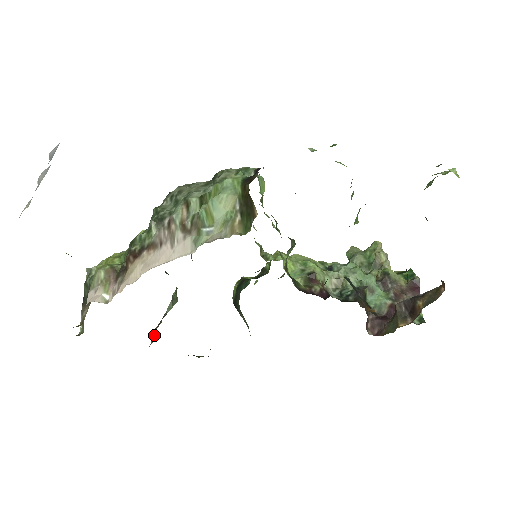
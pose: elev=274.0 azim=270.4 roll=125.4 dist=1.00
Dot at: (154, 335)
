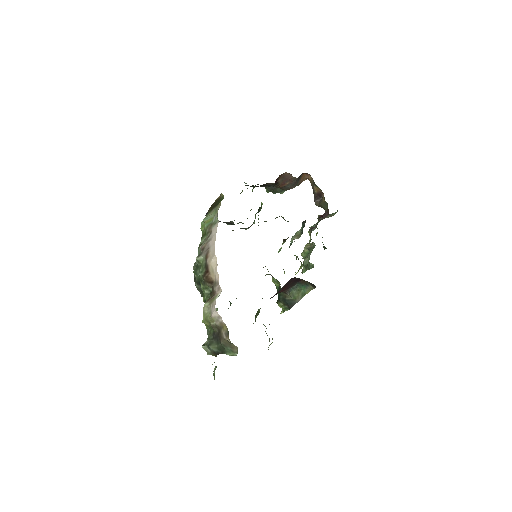
Dot at: occluded
